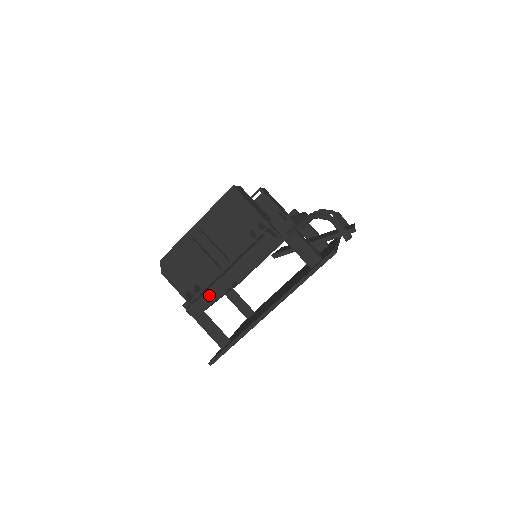
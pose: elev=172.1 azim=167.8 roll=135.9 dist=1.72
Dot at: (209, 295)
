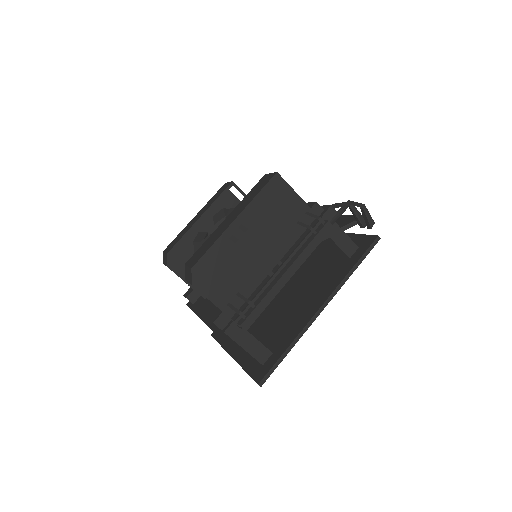
Dot at: (268, 301)
